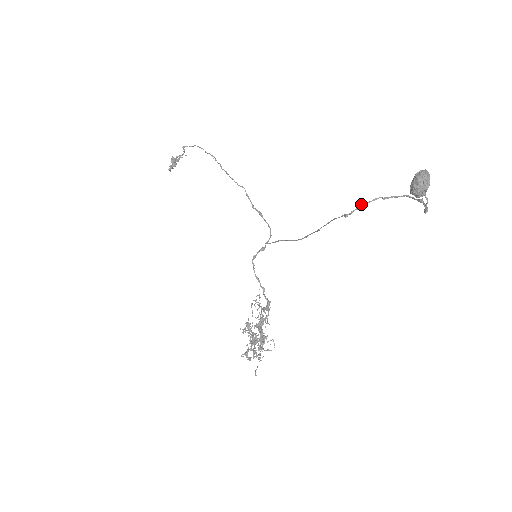
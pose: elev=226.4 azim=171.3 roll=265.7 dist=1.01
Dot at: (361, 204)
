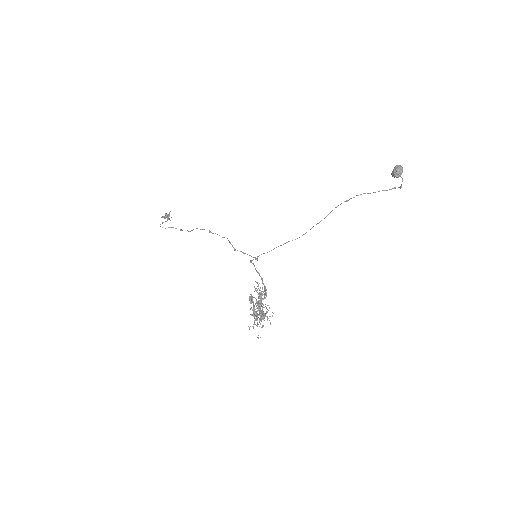
Dot at: occluded
